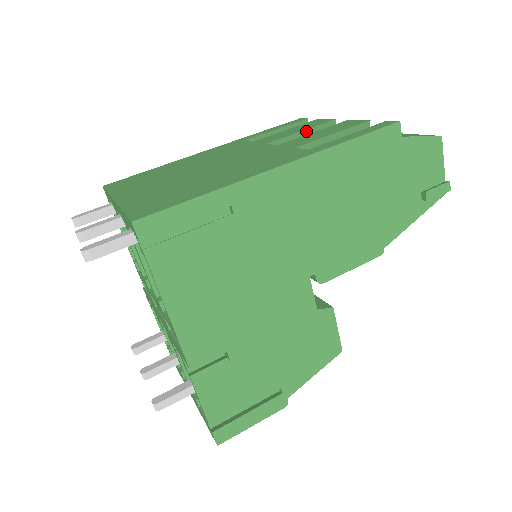
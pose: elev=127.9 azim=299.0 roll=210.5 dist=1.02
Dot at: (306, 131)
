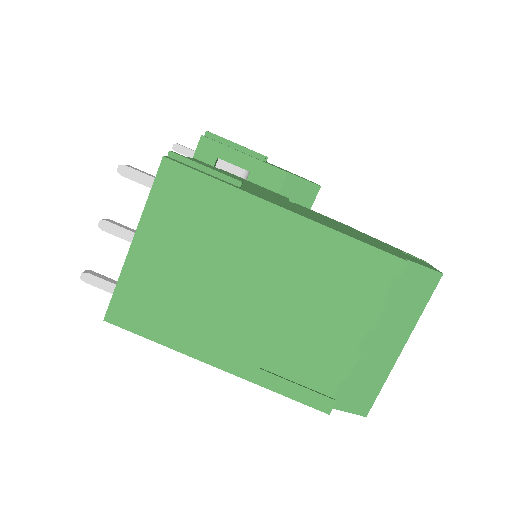
Dot at: (337, 314)
